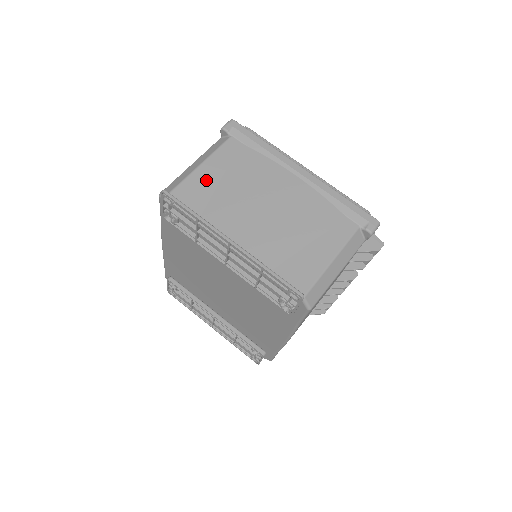
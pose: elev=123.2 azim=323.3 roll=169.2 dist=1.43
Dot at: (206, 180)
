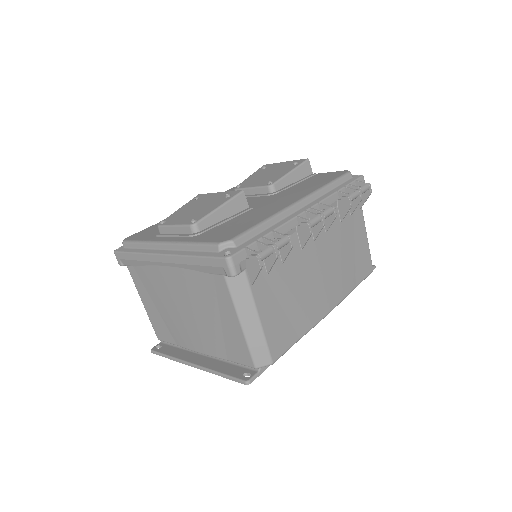
Dot at: (154, 315)
